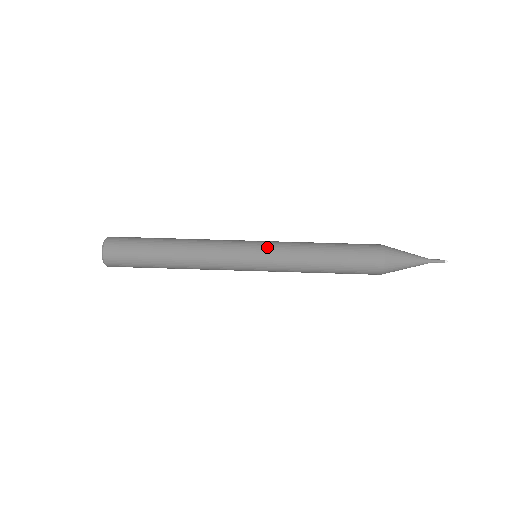
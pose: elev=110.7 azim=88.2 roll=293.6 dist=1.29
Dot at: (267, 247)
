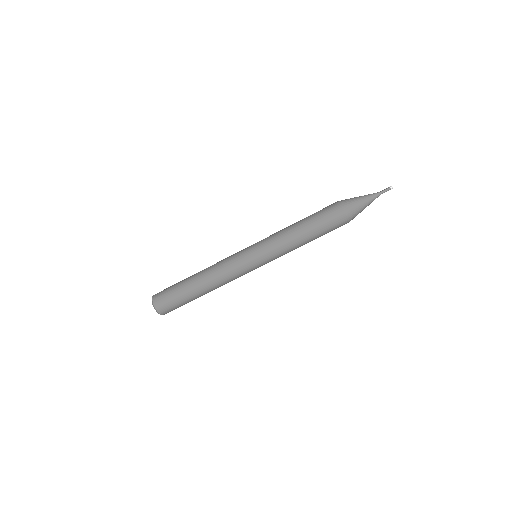
Dot at: (266, 261)
